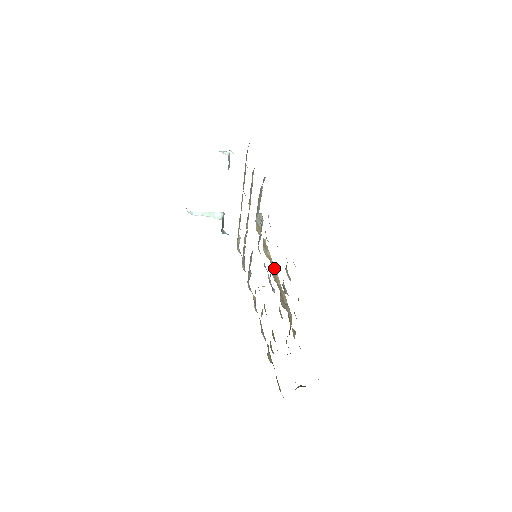
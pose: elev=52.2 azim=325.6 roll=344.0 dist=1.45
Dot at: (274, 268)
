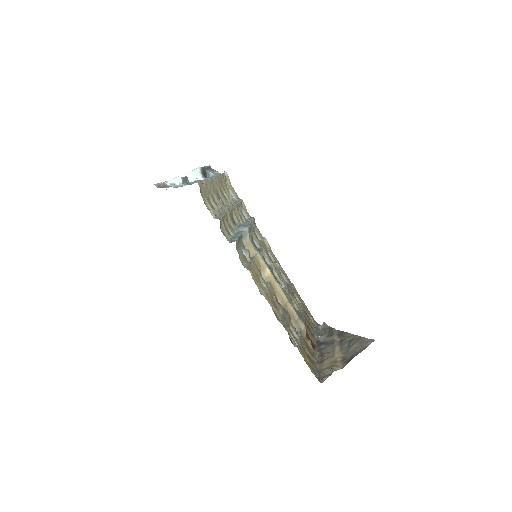
Dot at: (277, 286)
